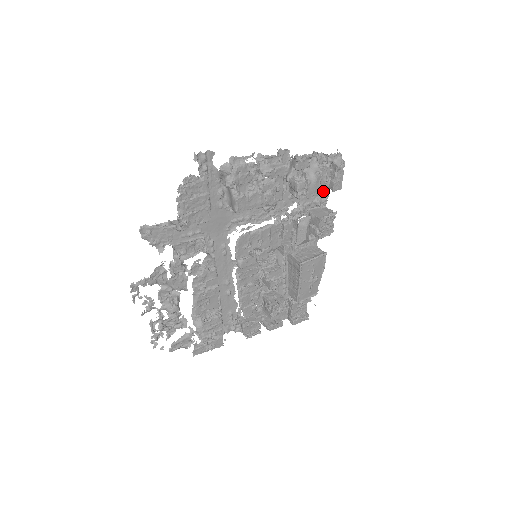
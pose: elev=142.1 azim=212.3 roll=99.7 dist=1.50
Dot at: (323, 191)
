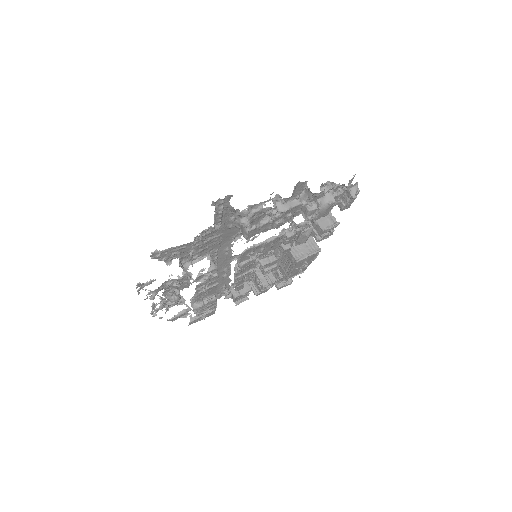
Dot at: occluded
